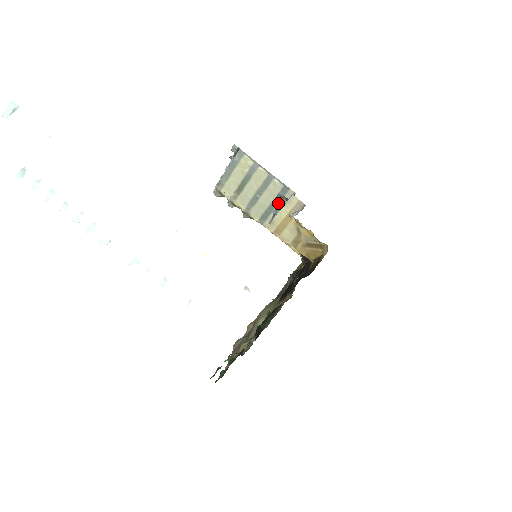
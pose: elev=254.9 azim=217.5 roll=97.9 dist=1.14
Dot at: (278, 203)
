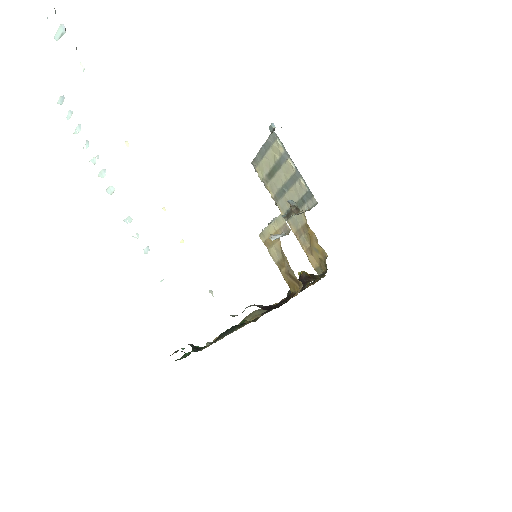
Dot at: (287, 210)
